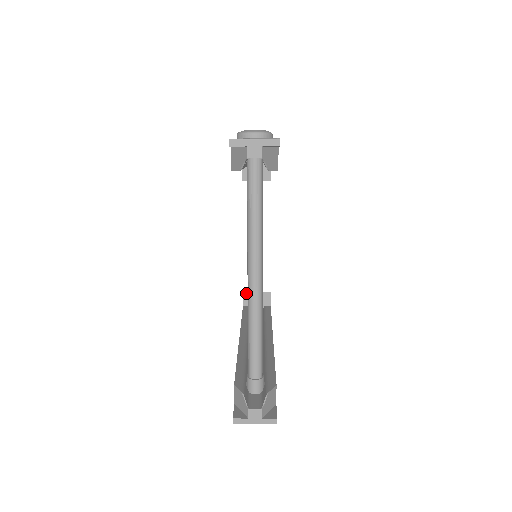
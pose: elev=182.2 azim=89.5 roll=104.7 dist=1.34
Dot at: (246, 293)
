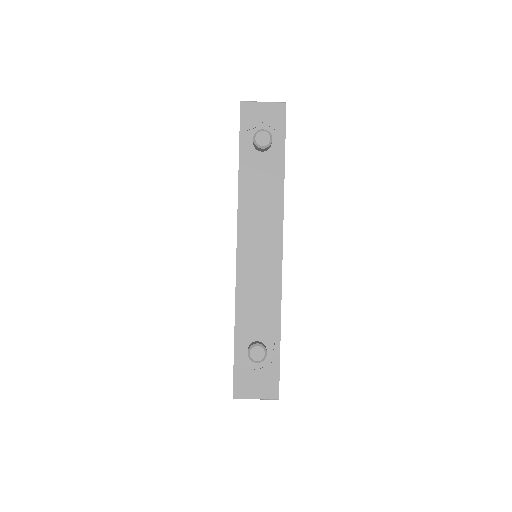
Dot at: occluded
